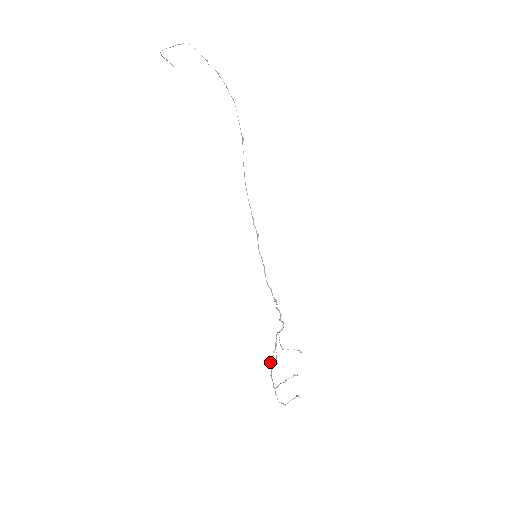
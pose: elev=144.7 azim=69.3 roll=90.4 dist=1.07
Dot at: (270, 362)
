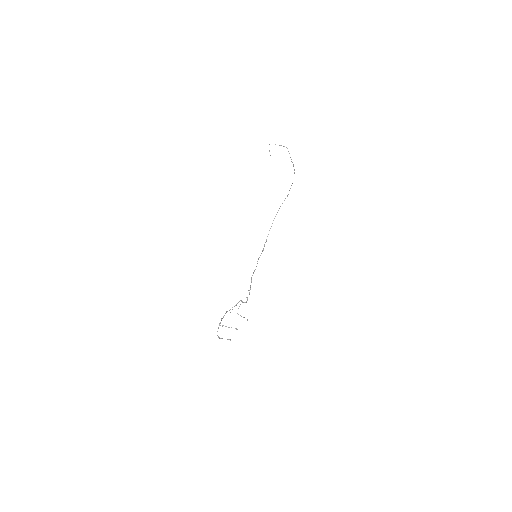
Dot at: (226, 311)
